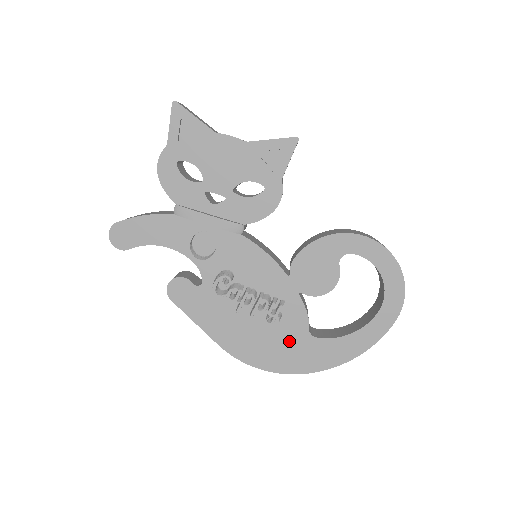
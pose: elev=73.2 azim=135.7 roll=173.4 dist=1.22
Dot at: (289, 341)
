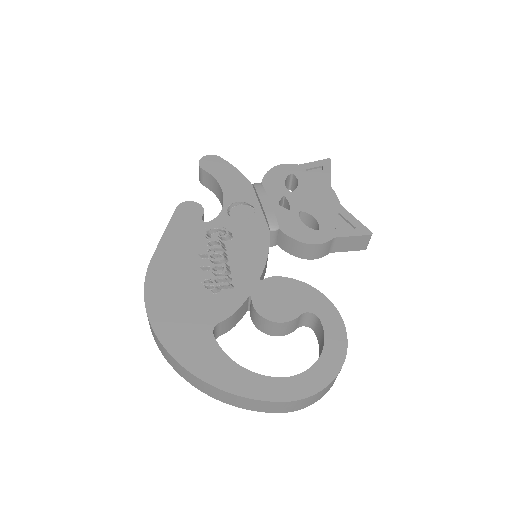
Dot at: (194, 312)
